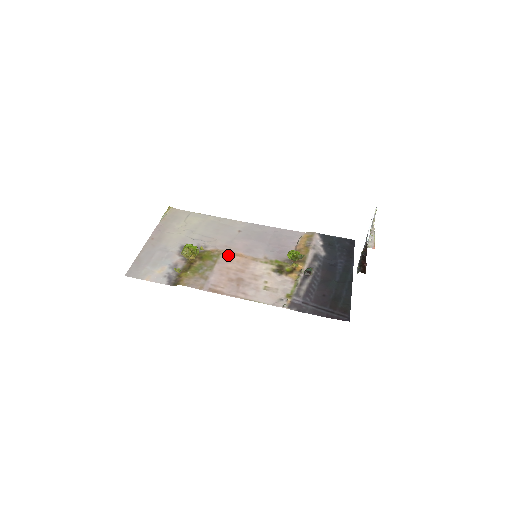
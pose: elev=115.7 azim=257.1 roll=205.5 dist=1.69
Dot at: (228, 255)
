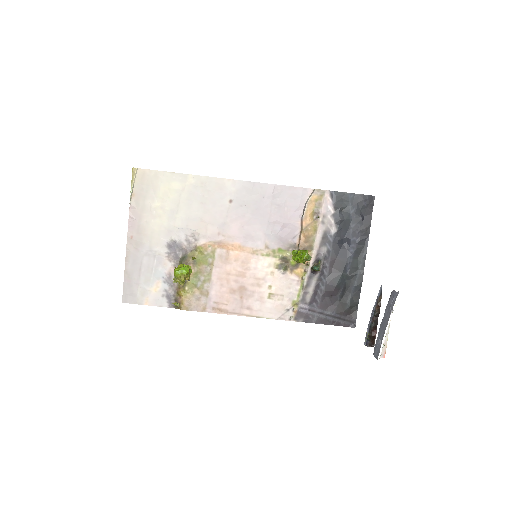
Dot at: (224, 251)
